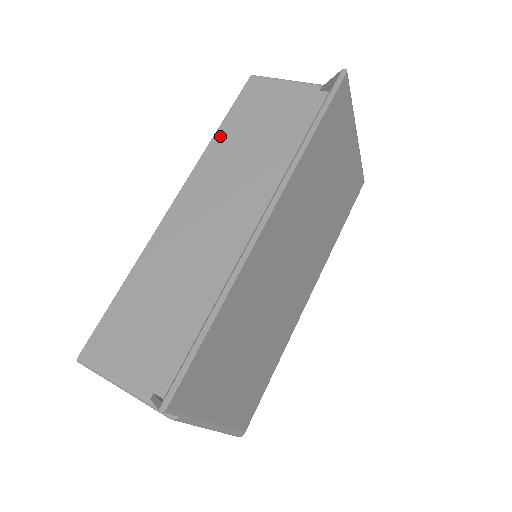
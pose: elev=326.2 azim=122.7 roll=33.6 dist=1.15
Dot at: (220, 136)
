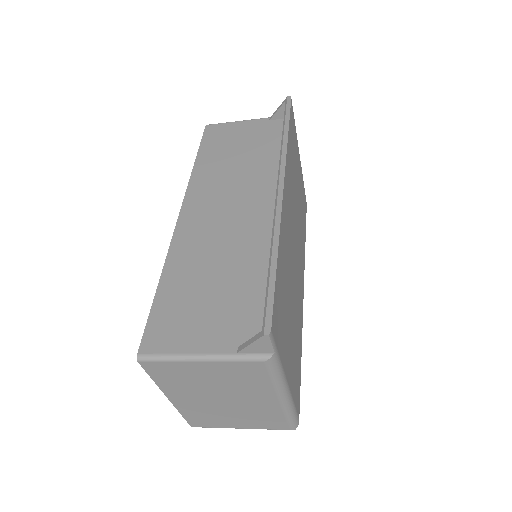
Dot at: (200, 164)
